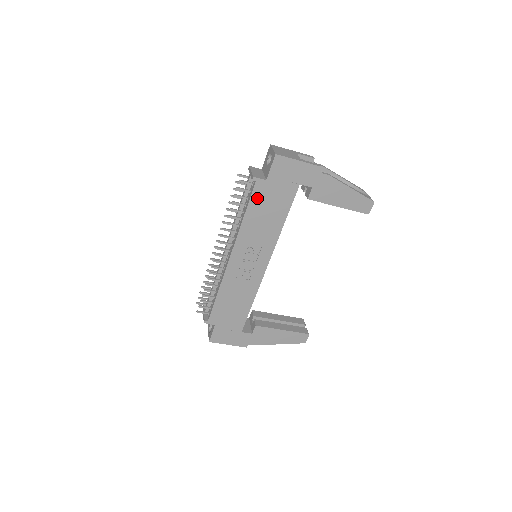
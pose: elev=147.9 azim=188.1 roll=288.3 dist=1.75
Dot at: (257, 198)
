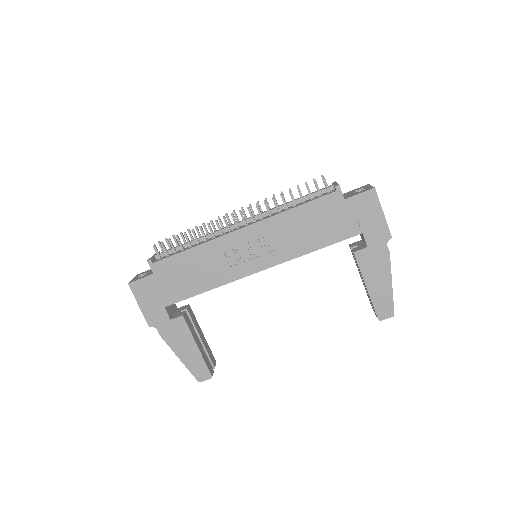
Dot at: (321, 205)
